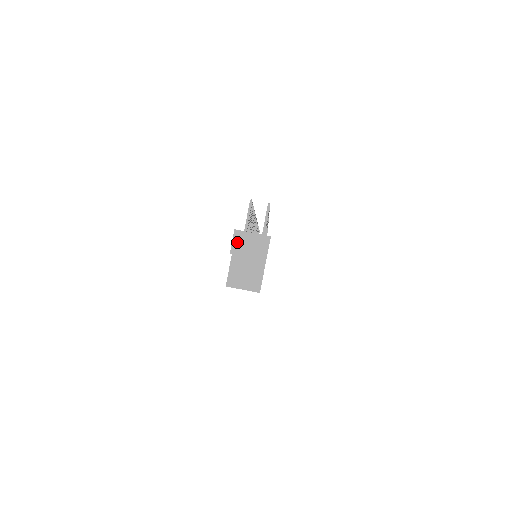
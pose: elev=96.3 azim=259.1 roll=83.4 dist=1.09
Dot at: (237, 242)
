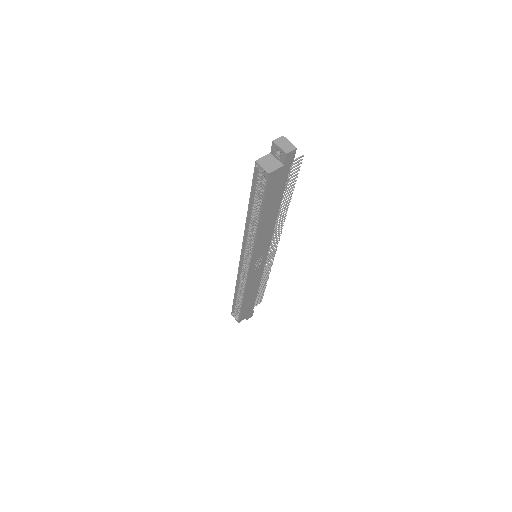
Dot at: (280, 140)
